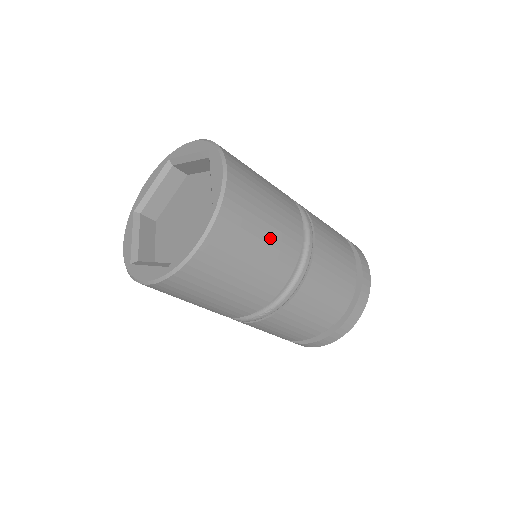
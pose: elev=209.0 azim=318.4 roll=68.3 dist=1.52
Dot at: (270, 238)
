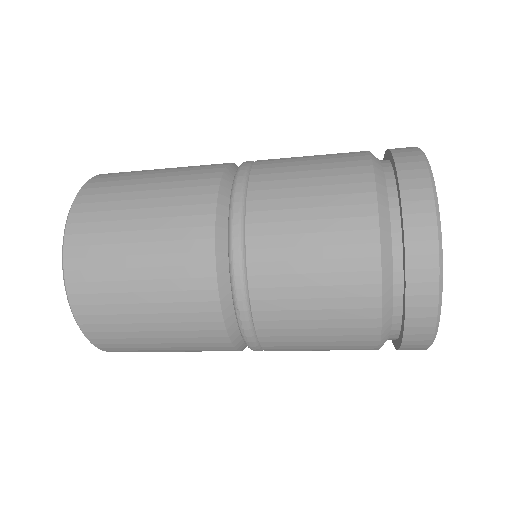
Dot at: (152, 222)
